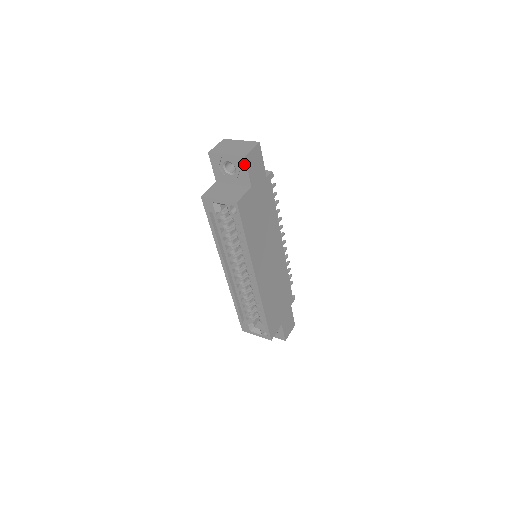
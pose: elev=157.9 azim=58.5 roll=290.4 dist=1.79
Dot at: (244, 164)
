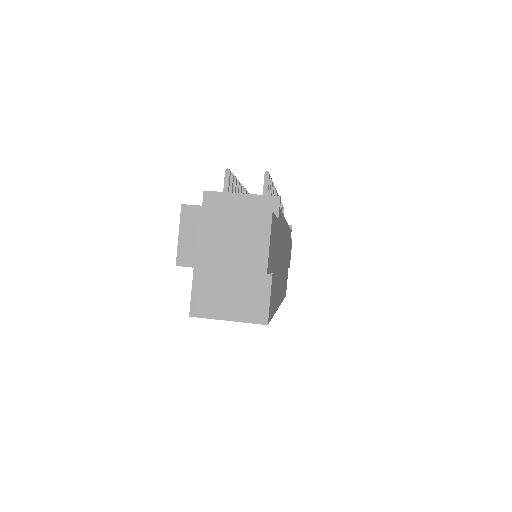
Dot at: occluded
